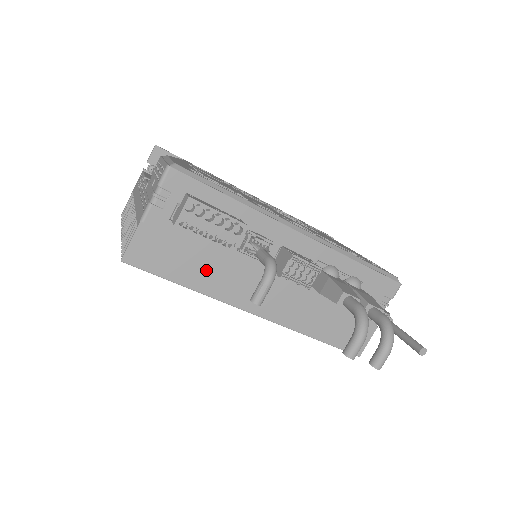
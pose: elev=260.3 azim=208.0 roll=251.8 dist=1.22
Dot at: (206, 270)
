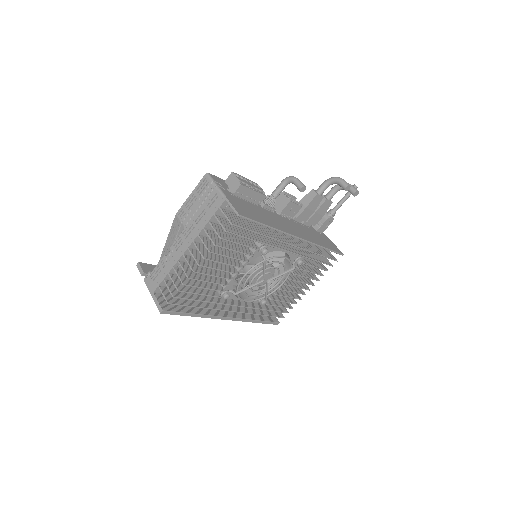
Dot at: (265, 218)
